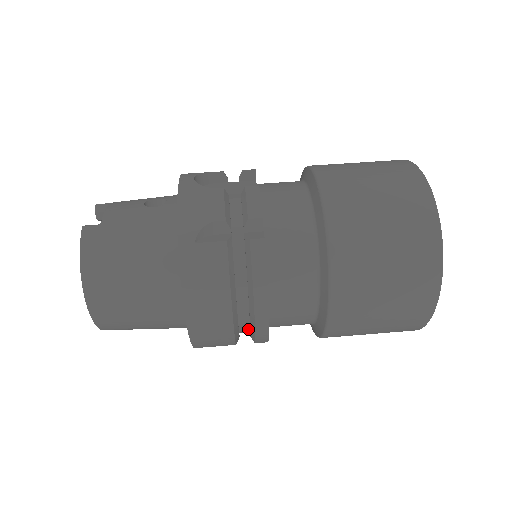
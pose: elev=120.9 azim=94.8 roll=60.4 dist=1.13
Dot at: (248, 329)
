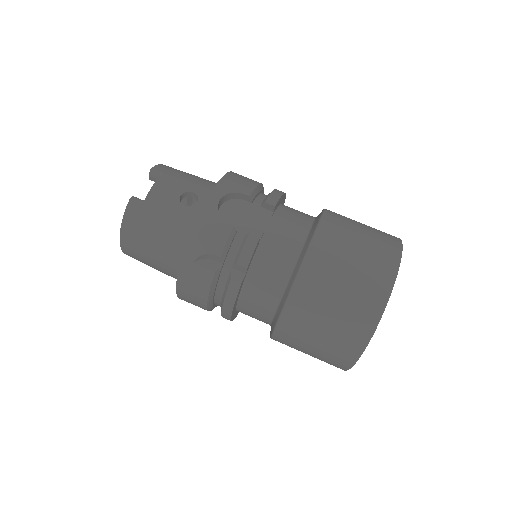
Dot at: occluded
